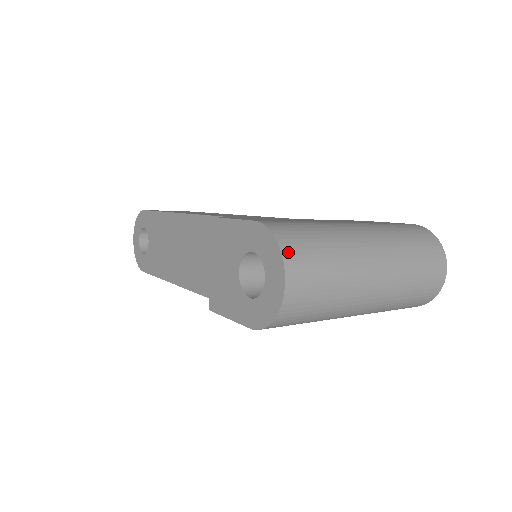
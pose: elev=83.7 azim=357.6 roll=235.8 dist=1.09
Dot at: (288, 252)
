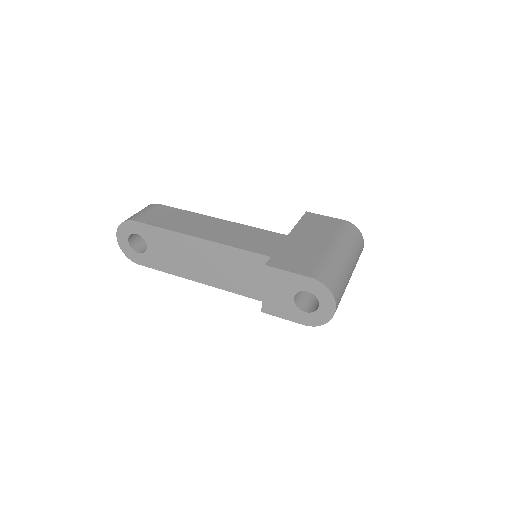
Dot at: (335, 294)
